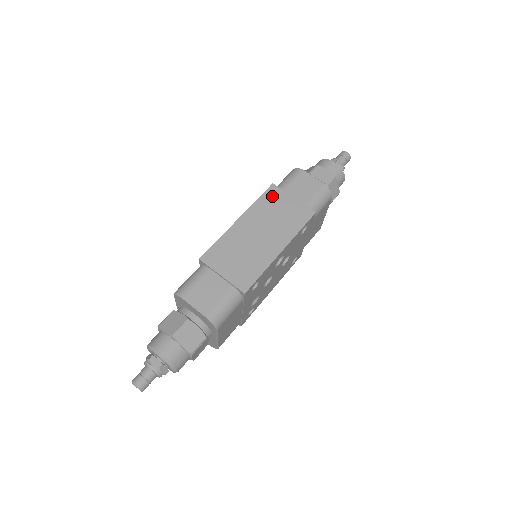
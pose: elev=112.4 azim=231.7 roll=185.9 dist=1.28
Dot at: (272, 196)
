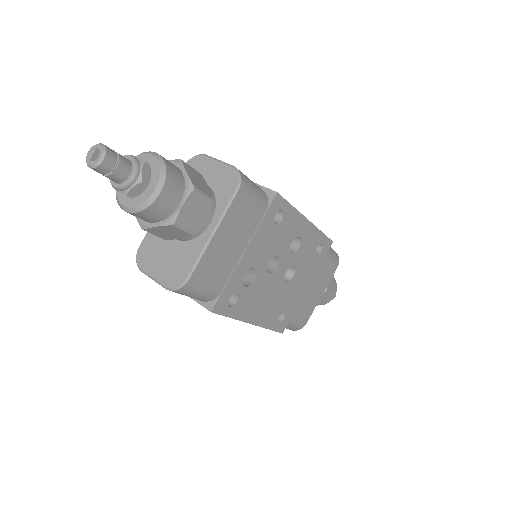
Dot at: occluded
